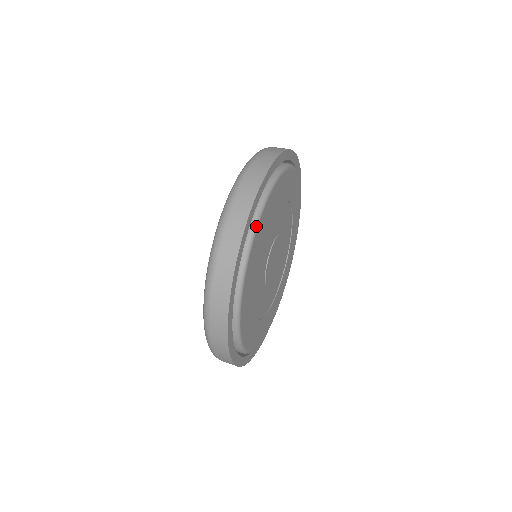
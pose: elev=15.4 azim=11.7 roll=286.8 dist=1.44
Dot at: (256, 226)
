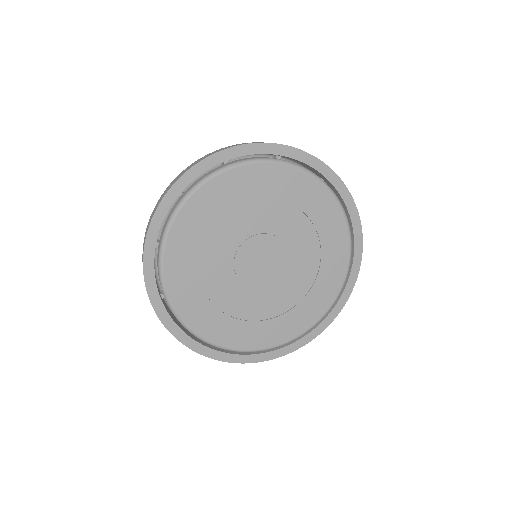
Dot at: (188, 195)
